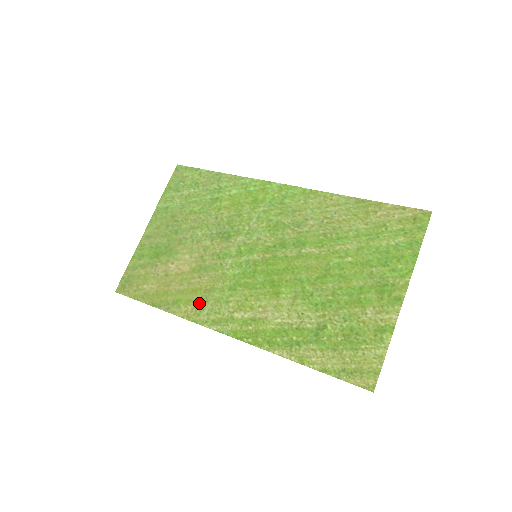
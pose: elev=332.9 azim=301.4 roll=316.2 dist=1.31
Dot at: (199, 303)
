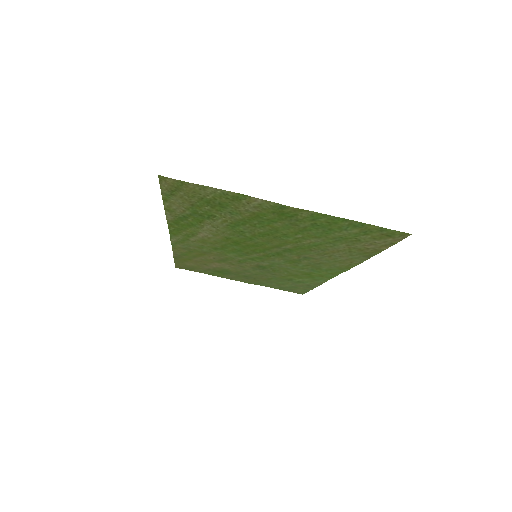
Dot at: (191, 250)
